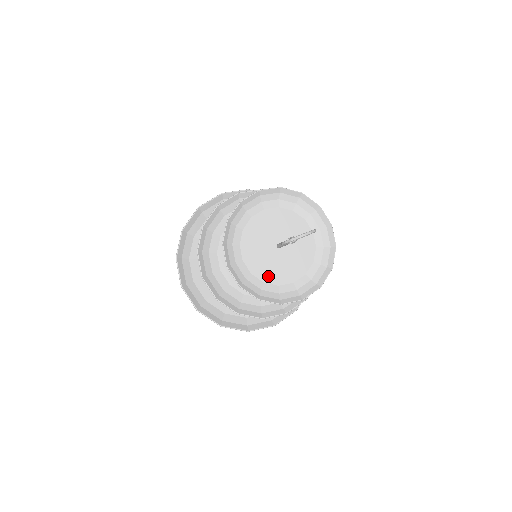
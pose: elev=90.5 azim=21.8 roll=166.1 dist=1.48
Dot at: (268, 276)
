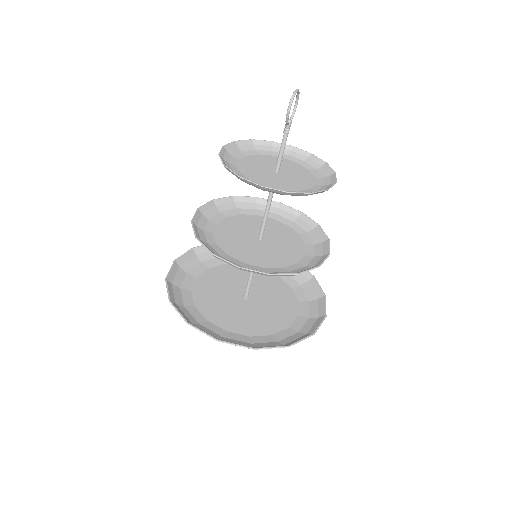
Dot at: (295, 188)
